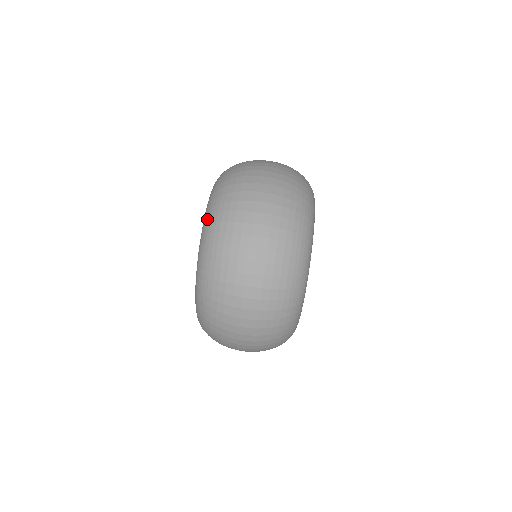
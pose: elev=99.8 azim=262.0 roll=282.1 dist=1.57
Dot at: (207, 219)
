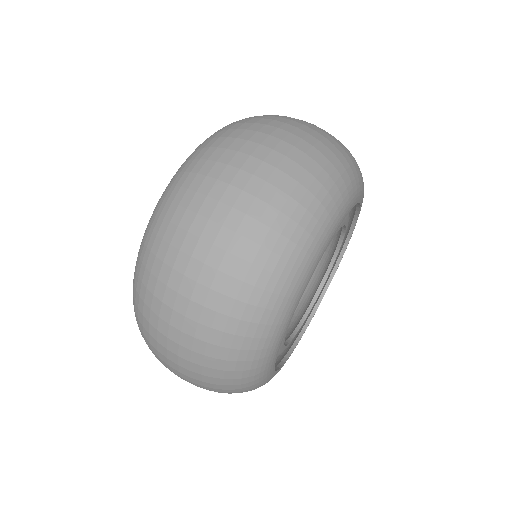
Dot at: occluded
